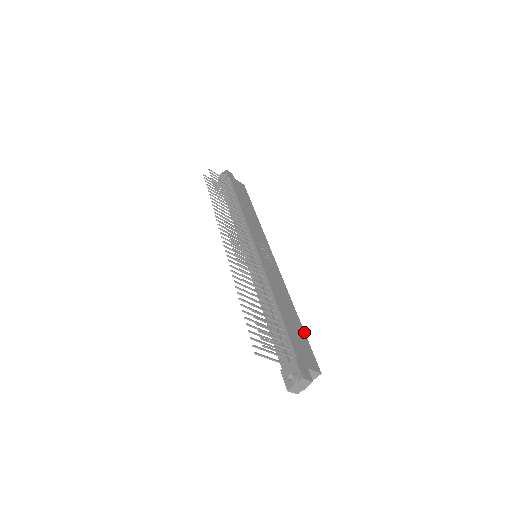
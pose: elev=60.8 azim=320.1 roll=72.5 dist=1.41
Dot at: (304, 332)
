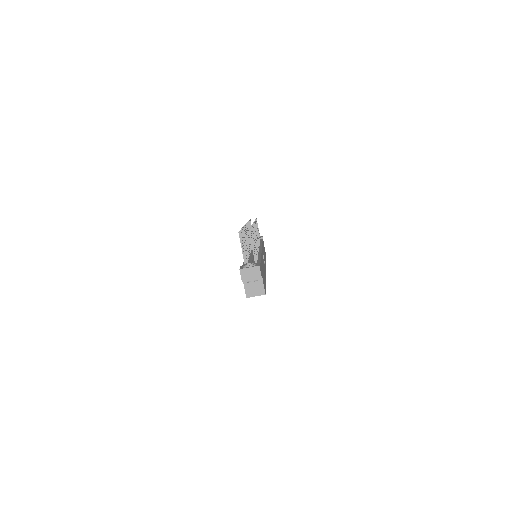
Dot at: (265, 284)
